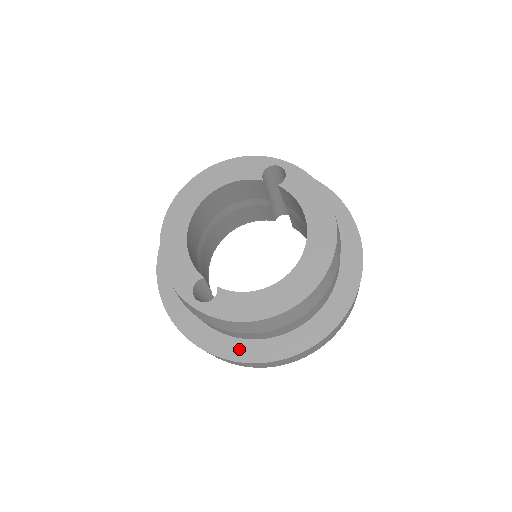
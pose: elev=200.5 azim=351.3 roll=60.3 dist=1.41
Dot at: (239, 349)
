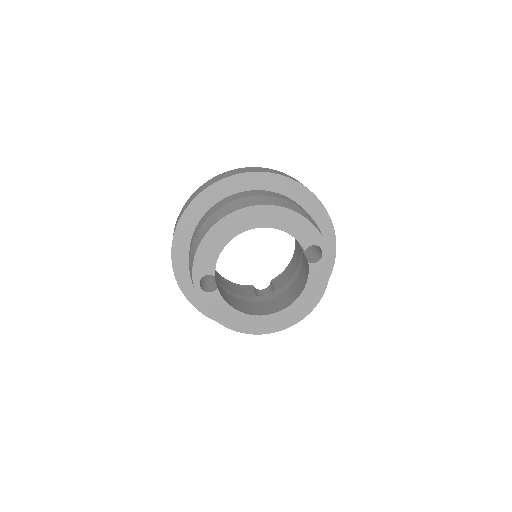
Dot at: (196, 296)
